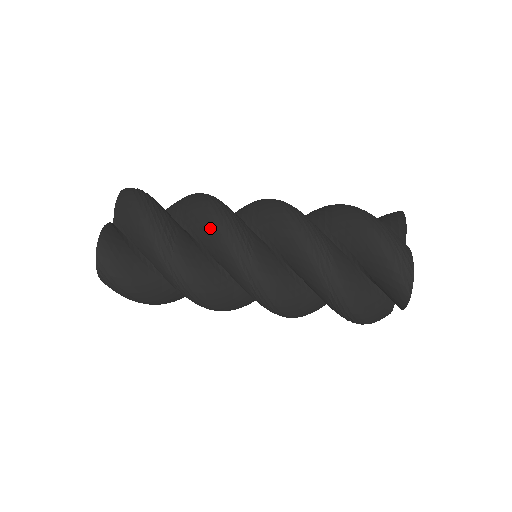
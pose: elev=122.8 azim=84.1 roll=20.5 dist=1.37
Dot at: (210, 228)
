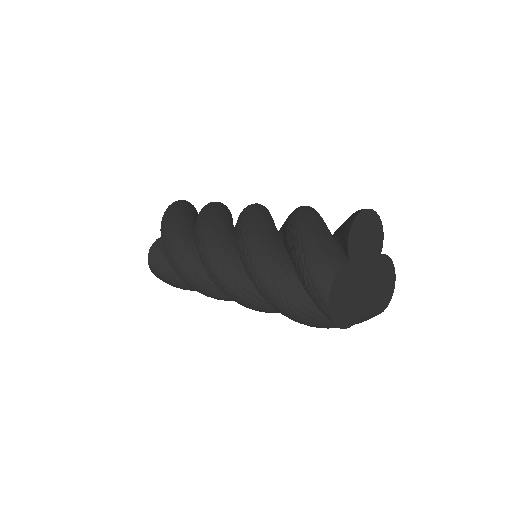
Dot at: occluded
